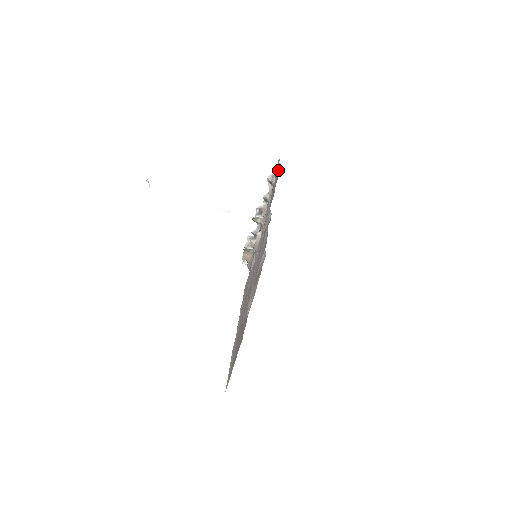
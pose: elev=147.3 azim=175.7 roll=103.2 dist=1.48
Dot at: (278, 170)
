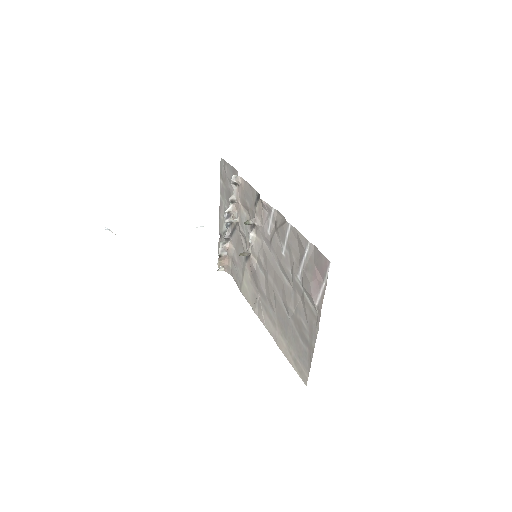
Dot at: (229, 170)
